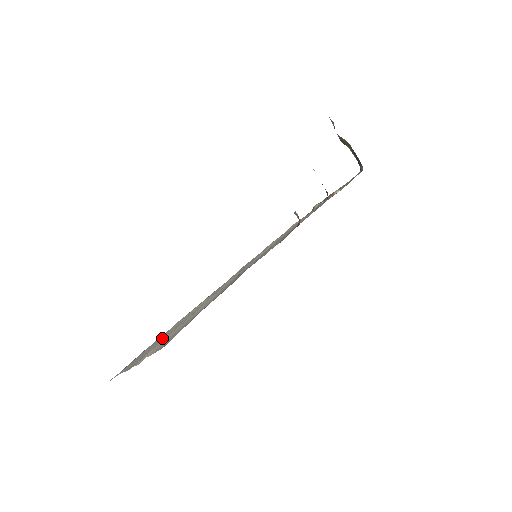
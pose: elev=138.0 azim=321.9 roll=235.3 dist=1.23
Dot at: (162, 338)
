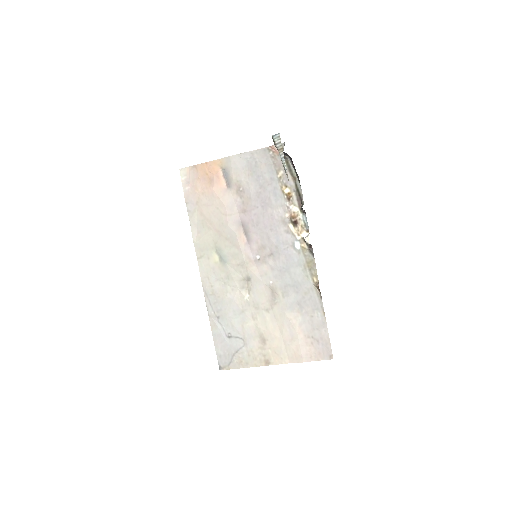
Dot at: (249, 336)
